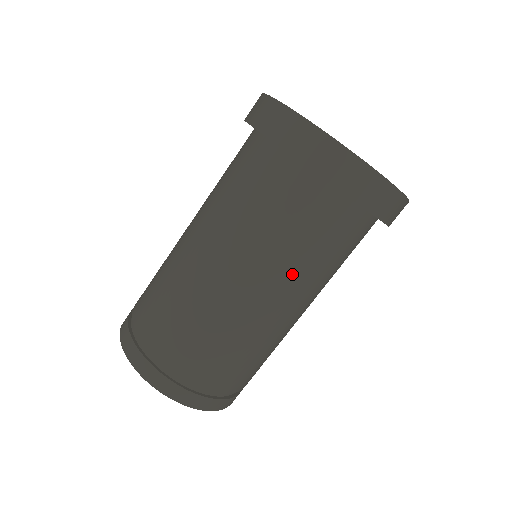
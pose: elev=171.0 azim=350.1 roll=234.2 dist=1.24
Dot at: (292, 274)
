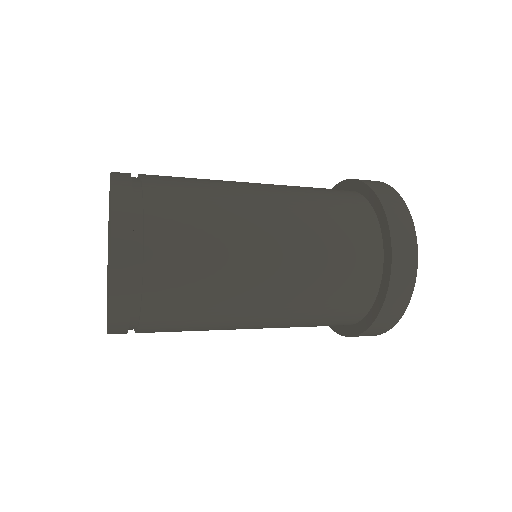
Dot at: (298, 306)
